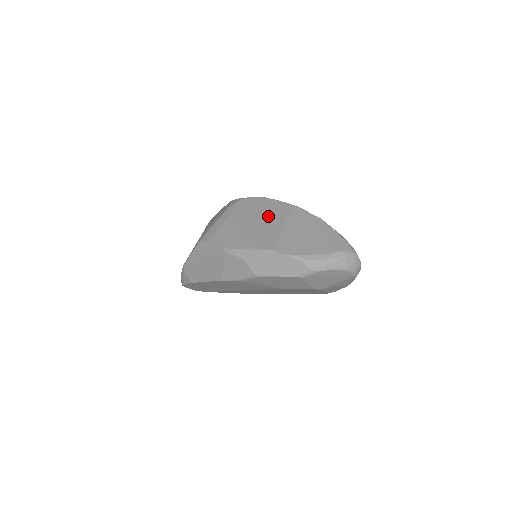
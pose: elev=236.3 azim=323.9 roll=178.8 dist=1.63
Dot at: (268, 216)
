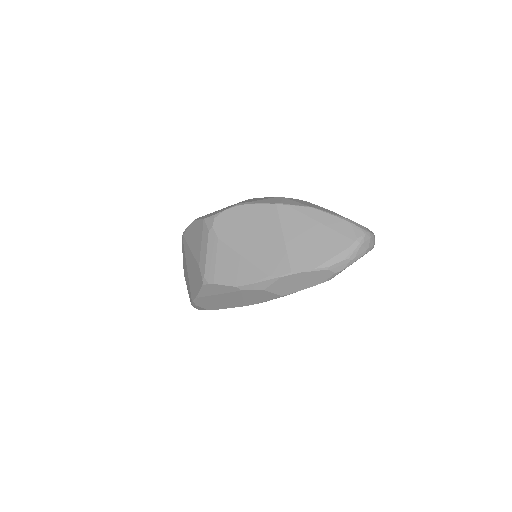
Dot at: (259, 230)
